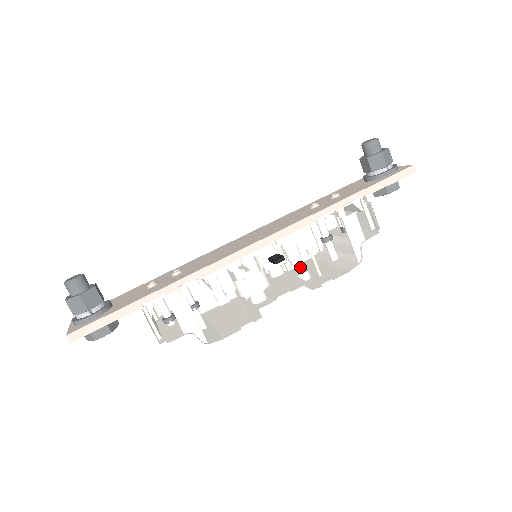
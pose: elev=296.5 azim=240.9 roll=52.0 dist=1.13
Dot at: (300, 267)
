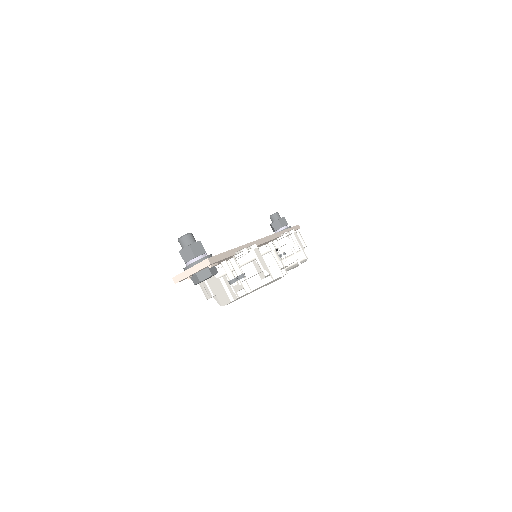
Dot at: occluded
